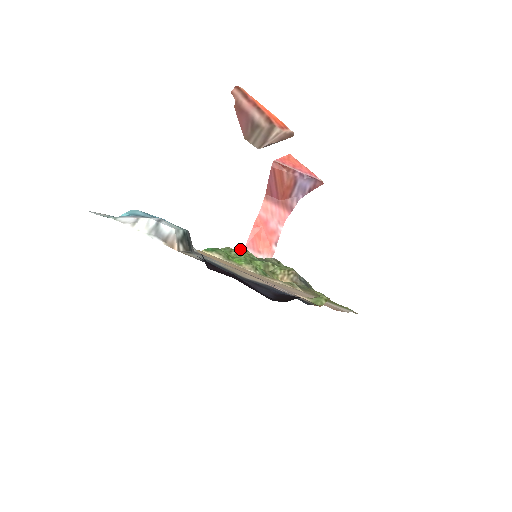
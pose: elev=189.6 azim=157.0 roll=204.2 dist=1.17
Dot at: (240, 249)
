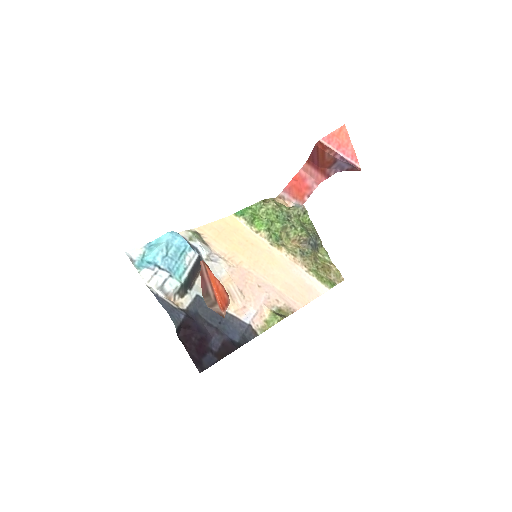
Dot at: (270, 205)
